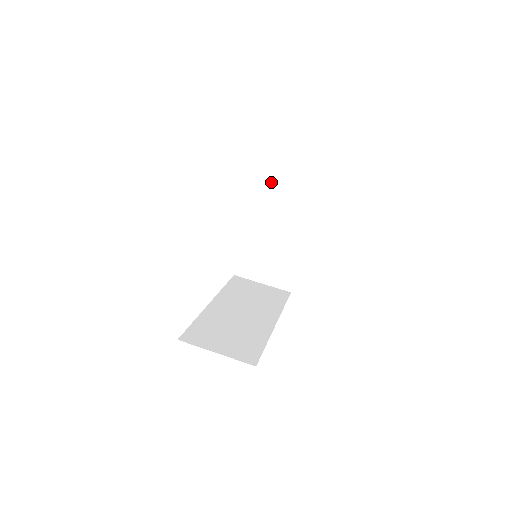
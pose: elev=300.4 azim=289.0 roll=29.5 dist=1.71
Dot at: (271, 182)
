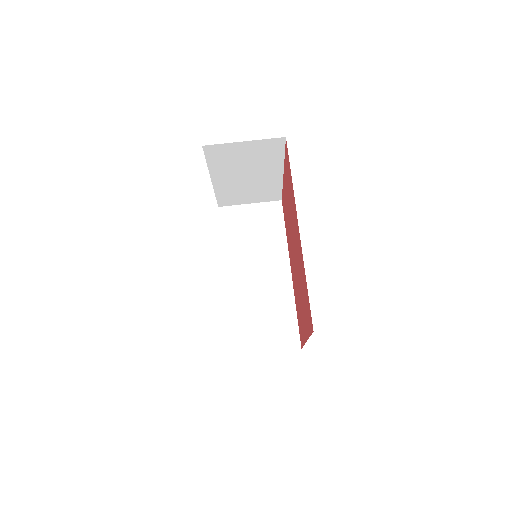
Dot at: (225, 148)
